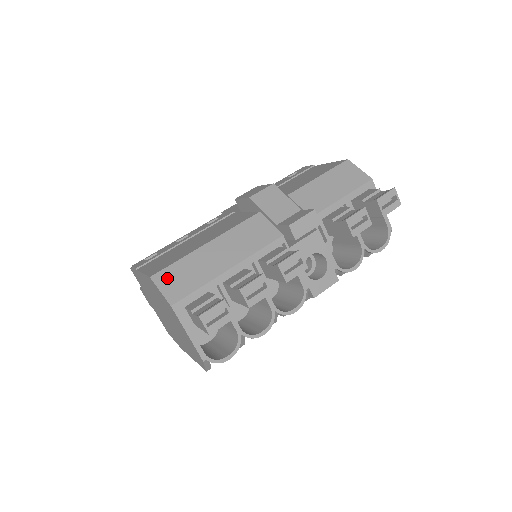
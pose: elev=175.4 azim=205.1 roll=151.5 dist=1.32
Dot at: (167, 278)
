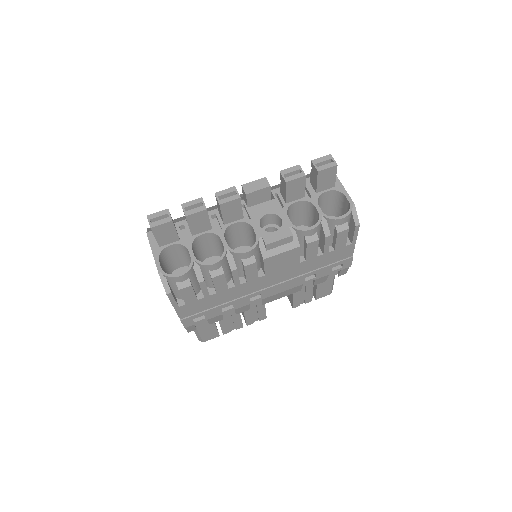
Dot at: occluded
